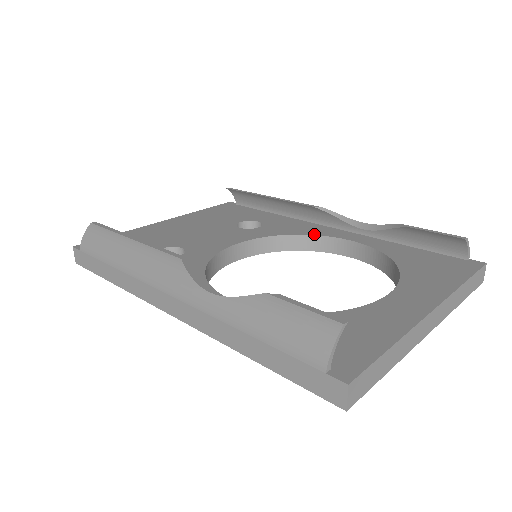
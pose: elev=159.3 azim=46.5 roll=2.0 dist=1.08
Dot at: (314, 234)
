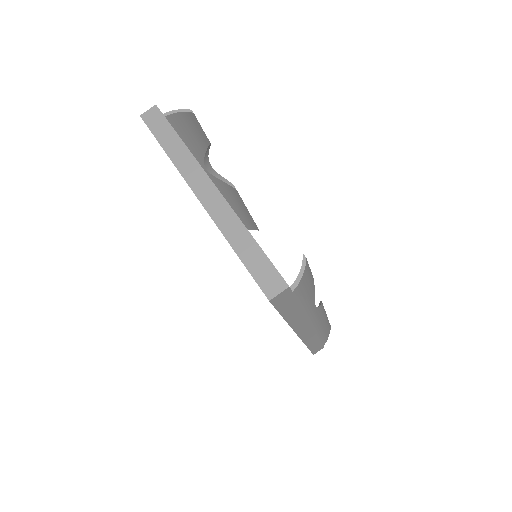
Dot at: occluded
